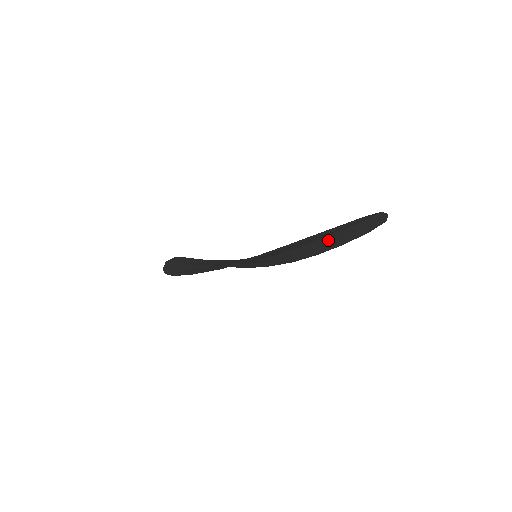
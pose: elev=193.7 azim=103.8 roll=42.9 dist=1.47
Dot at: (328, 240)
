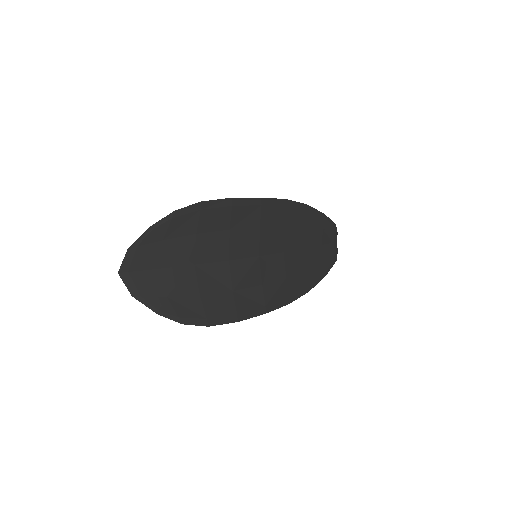
Dot at: (309, 261)
